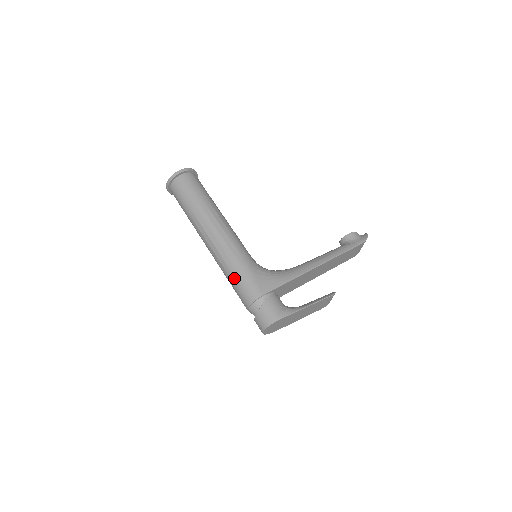
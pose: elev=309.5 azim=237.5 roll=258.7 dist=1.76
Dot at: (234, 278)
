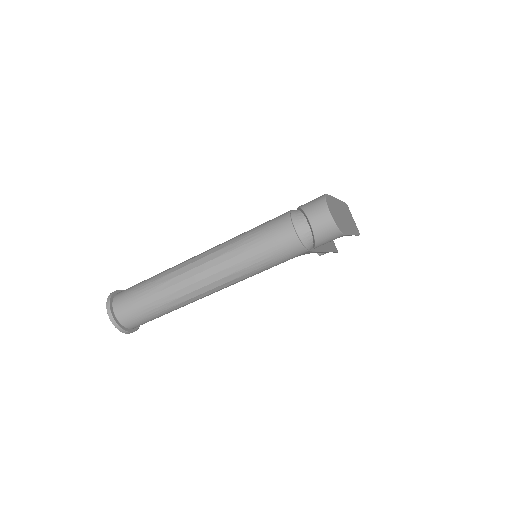
Dot at: (252, 236)
